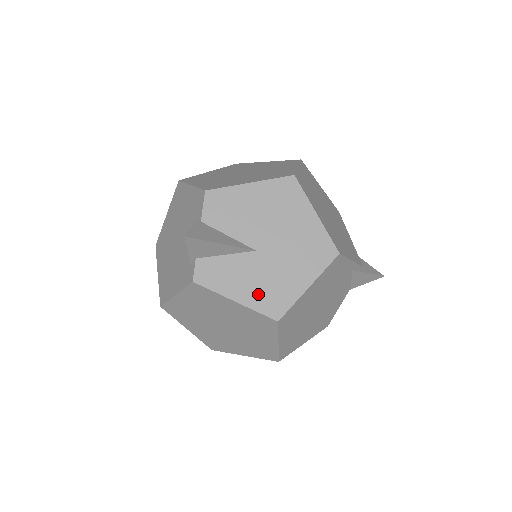
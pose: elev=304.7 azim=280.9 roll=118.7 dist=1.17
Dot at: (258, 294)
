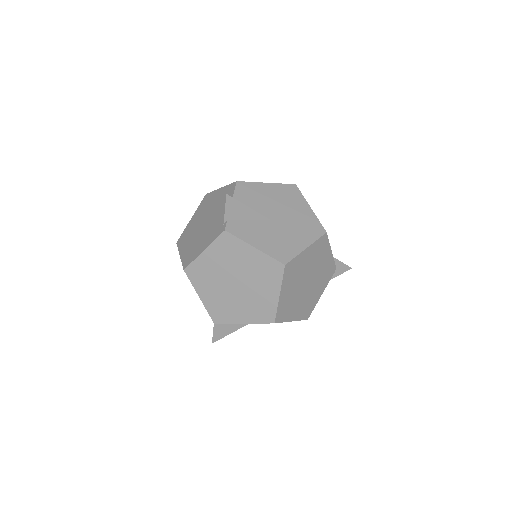
Dot at: occluded
